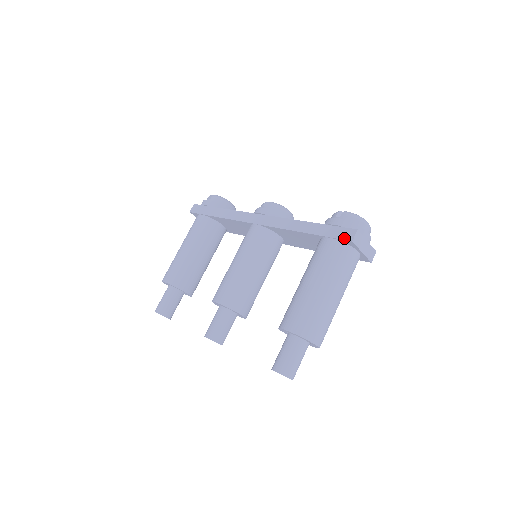
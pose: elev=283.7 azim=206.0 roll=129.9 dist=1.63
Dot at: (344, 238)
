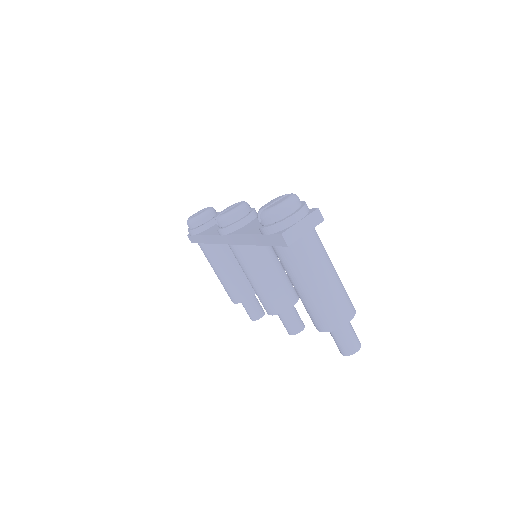
Dot at: (281, 245)
